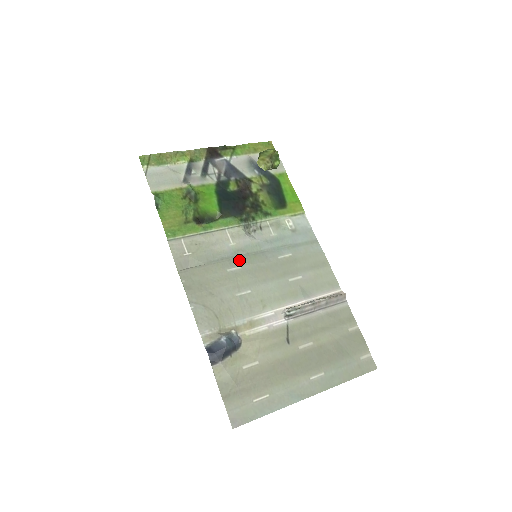
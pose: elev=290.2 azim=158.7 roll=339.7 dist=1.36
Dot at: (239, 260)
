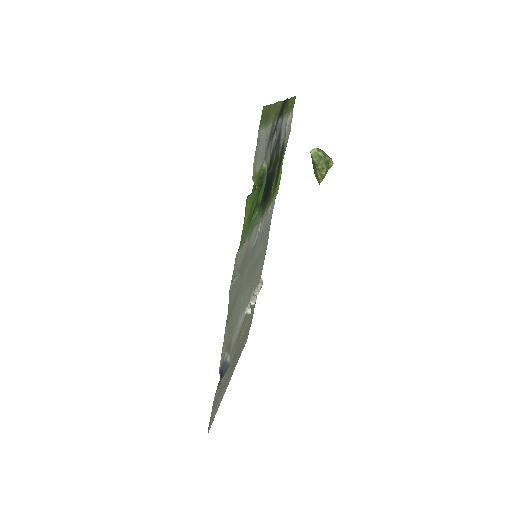
Dot at: (249, 262)
